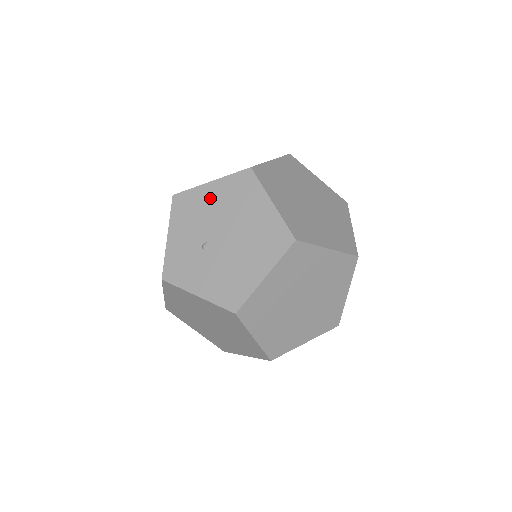
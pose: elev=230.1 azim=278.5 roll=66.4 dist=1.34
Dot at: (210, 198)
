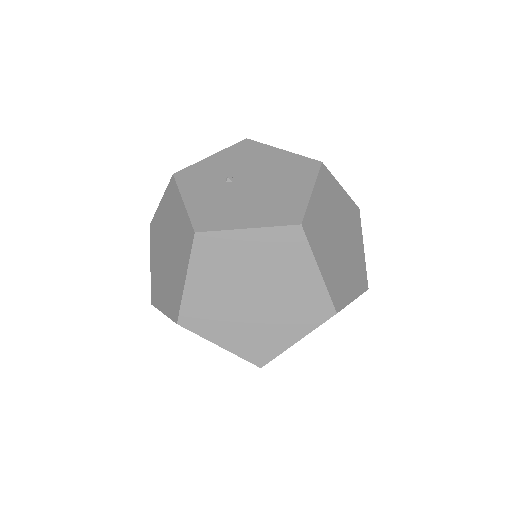
Dot at: (270, 157)
